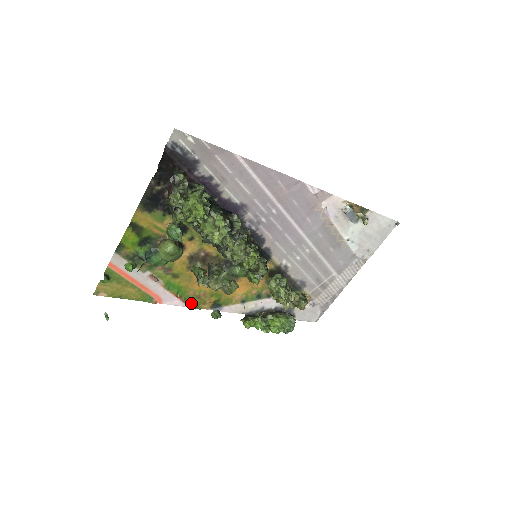
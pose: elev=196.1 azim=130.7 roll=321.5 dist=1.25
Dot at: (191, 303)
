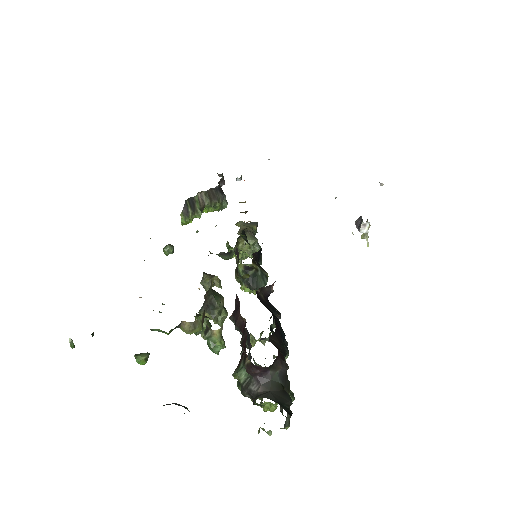
Dot at: occluded
